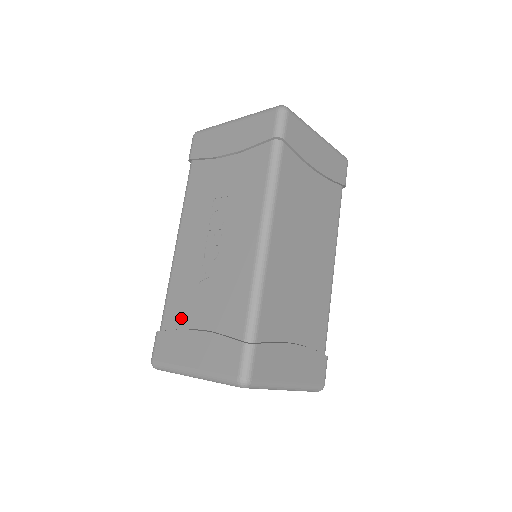
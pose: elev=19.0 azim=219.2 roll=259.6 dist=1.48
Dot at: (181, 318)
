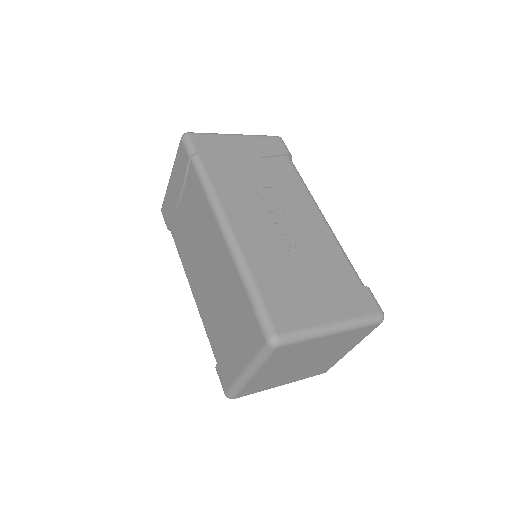
Dot at: (285, 286)
